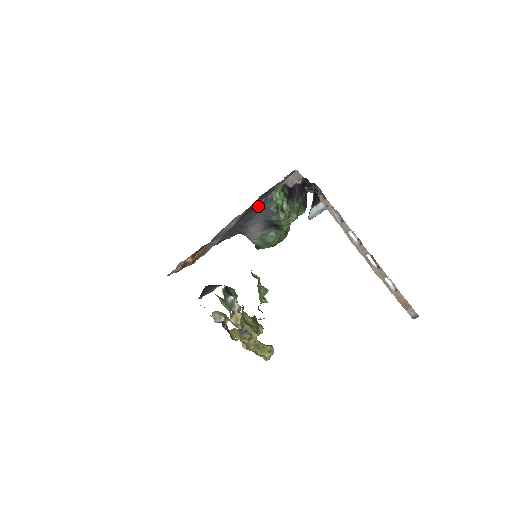
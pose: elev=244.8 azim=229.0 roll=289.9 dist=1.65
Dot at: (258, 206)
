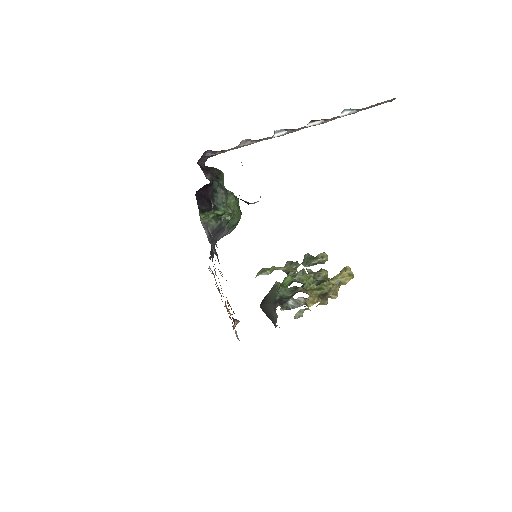
Dot at: occluded
